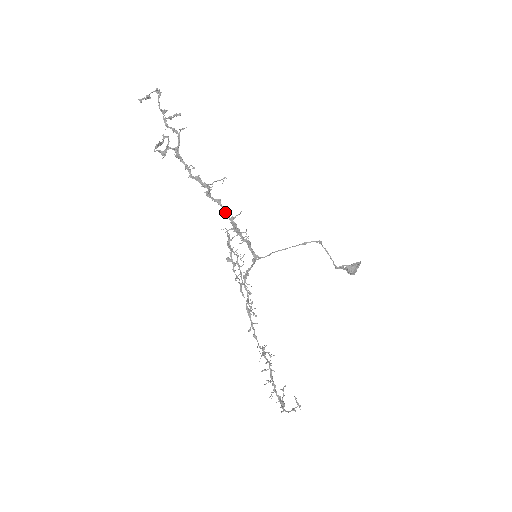
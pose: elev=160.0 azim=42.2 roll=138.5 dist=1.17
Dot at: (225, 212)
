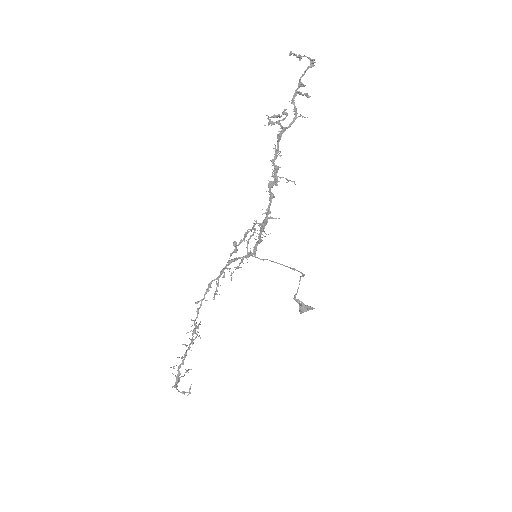
Dot at: (269, 209)
